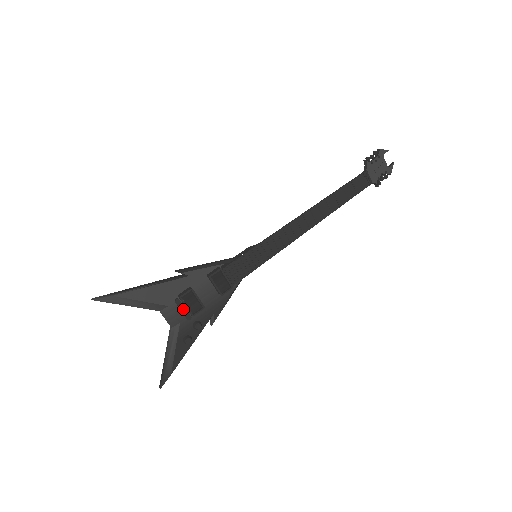
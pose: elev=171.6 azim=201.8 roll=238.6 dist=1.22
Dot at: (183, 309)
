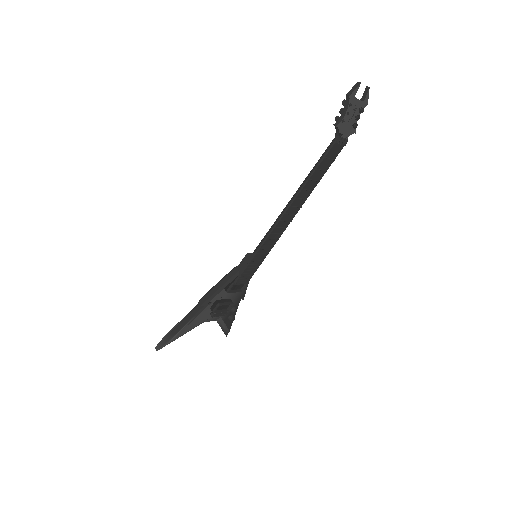
Dot at: (219, 315)
